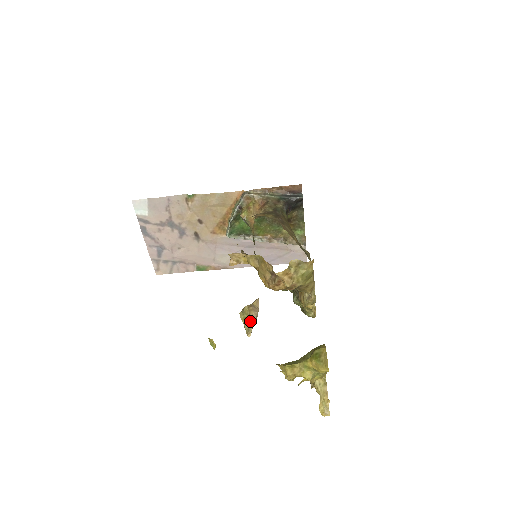
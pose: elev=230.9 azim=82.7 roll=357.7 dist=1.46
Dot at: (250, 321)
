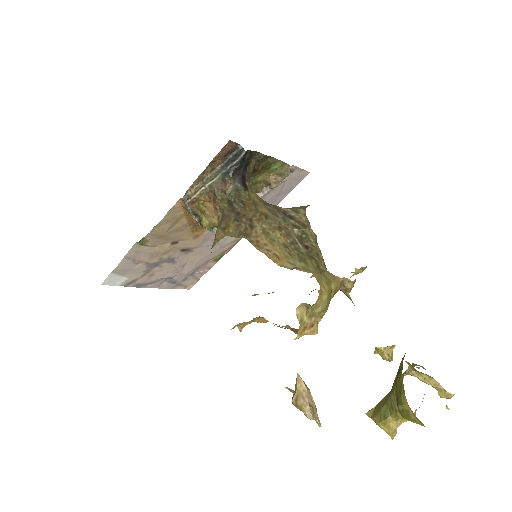
Dot at: (309, 418)
